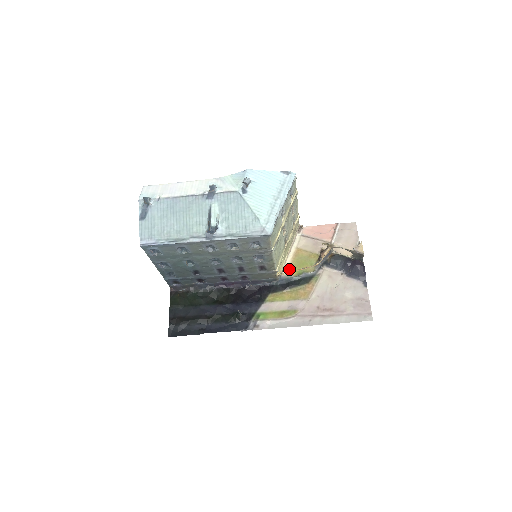
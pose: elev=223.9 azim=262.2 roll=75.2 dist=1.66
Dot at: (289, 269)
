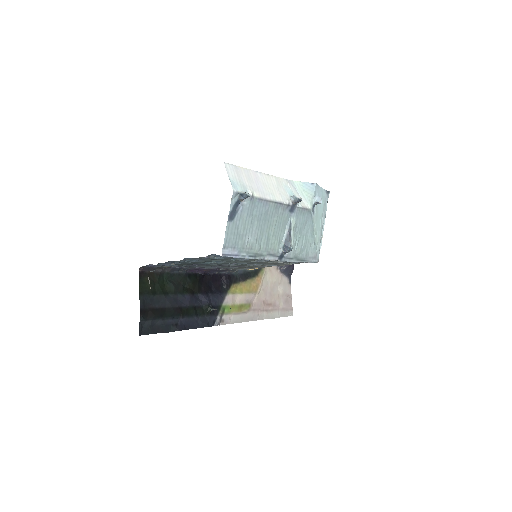
Dot at: occluded
